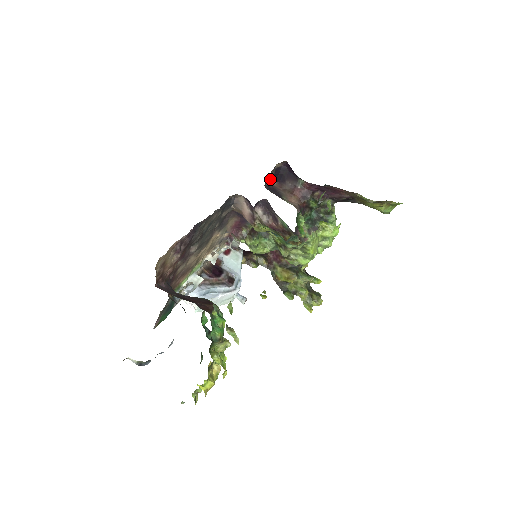
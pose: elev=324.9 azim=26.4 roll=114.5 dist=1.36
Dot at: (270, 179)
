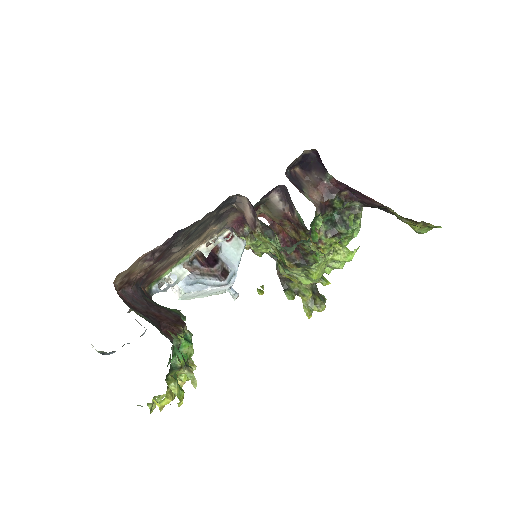
Dot at: (294, 165)
